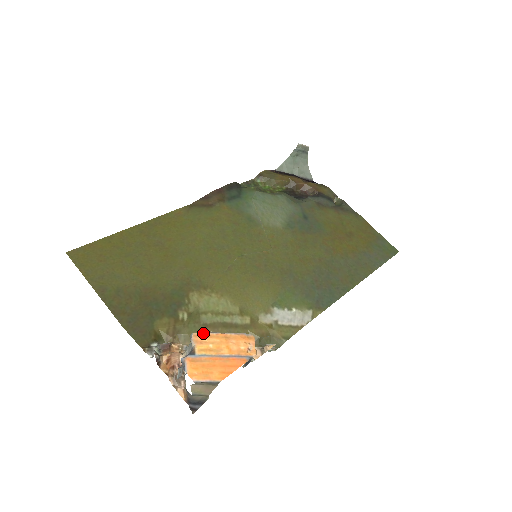
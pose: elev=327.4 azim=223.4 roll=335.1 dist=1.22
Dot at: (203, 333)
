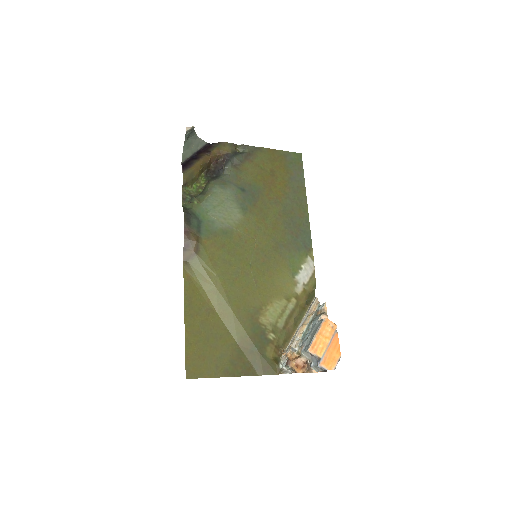
Dot at: (312, 345)
